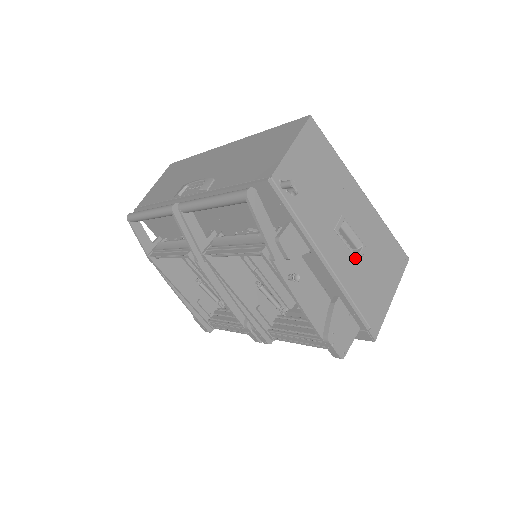
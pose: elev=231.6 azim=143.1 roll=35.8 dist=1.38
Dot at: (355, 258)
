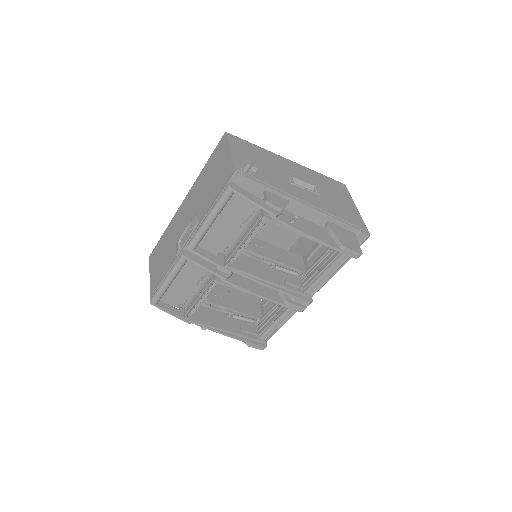
Dot at: (316, 194)
